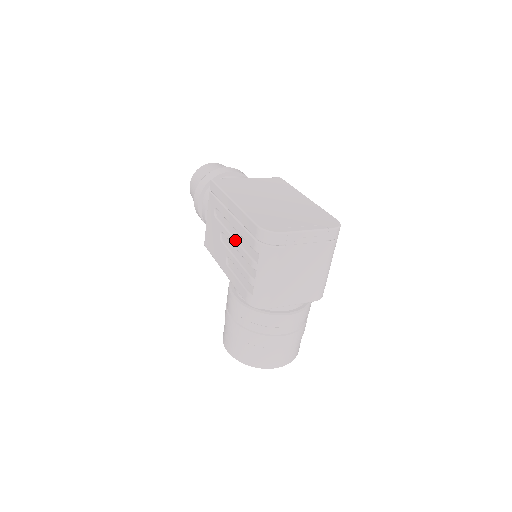
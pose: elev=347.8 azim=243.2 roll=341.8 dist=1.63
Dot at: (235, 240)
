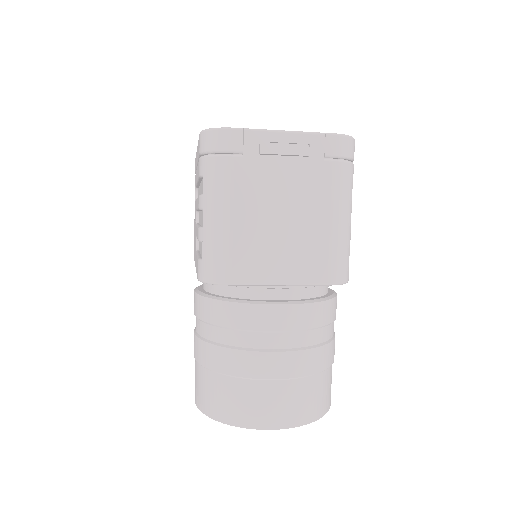
Dot at: occluded
